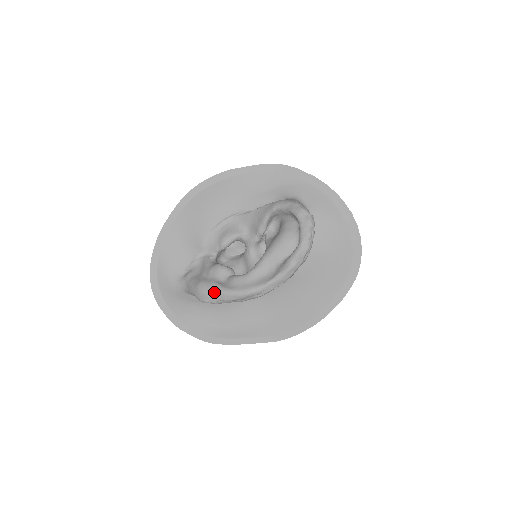
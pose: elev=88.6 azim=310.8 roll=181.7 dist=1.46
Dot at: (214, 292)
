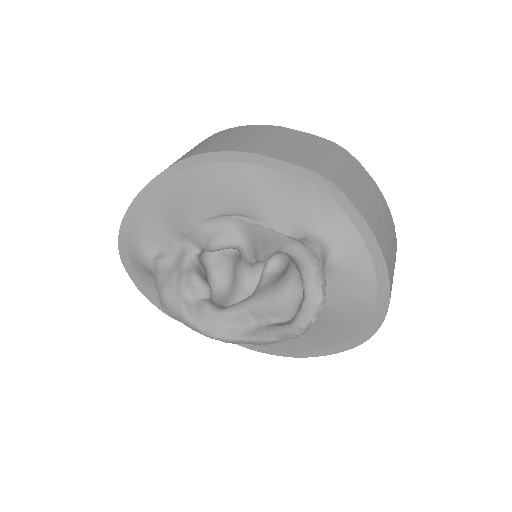
Dot at: (176, 311)
